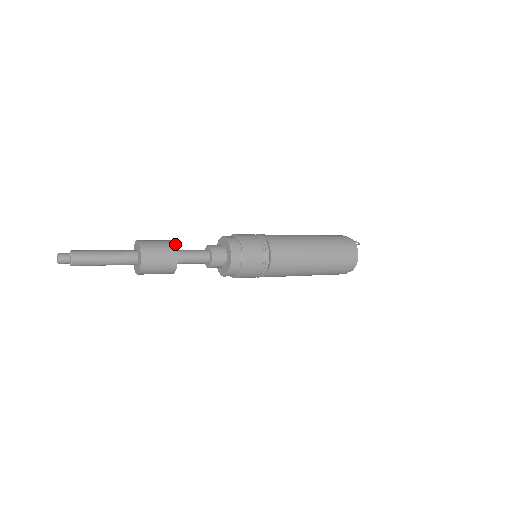
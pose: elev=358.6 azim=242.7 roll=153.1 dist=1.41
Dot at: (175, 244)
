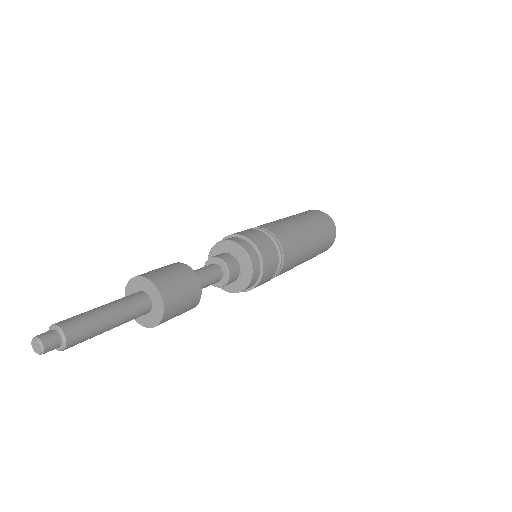
Dot at: (187, 265)
